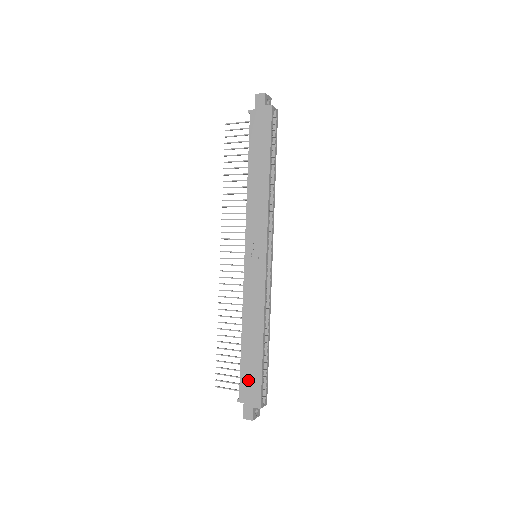
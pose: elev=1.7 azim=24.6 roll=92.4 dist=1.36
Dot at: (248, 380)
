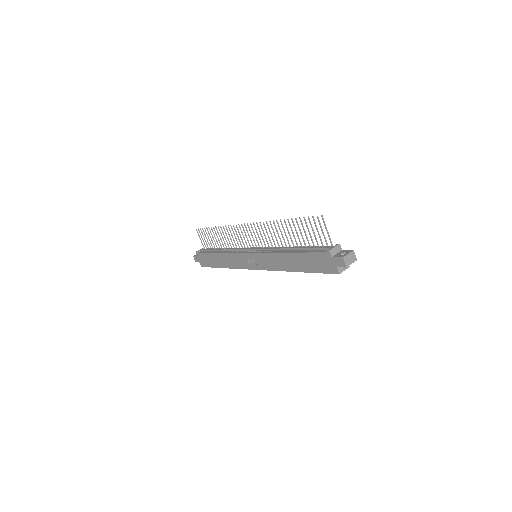
Dot at: (205, 259)
